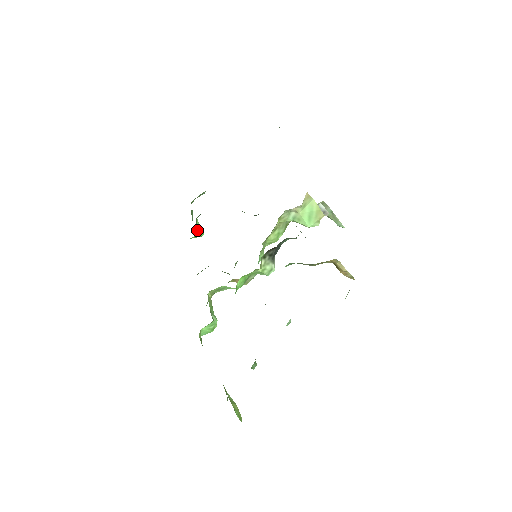
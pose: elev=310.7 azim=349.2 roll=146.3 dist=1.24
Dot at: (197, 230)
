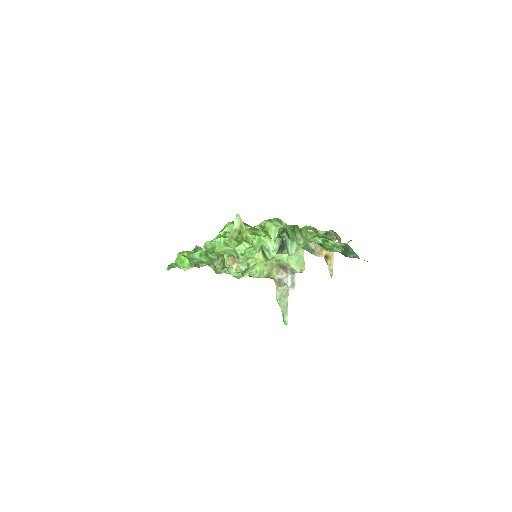
Dot at: occluded
